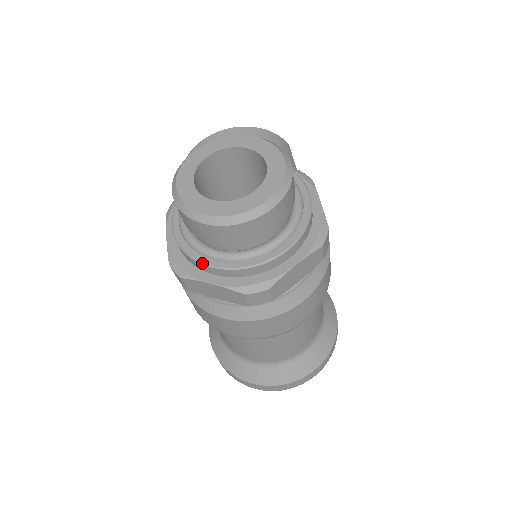
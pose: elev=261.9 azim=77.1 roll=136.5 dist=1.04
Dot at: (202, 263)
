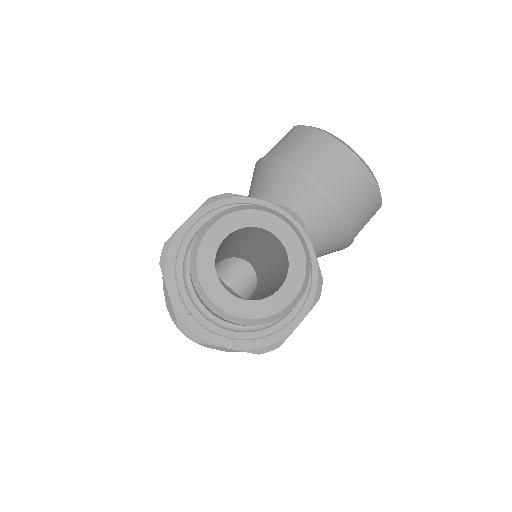
Dot at: (176, 279)
